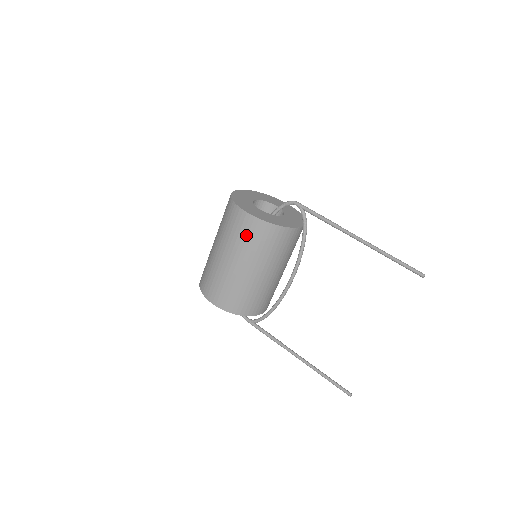
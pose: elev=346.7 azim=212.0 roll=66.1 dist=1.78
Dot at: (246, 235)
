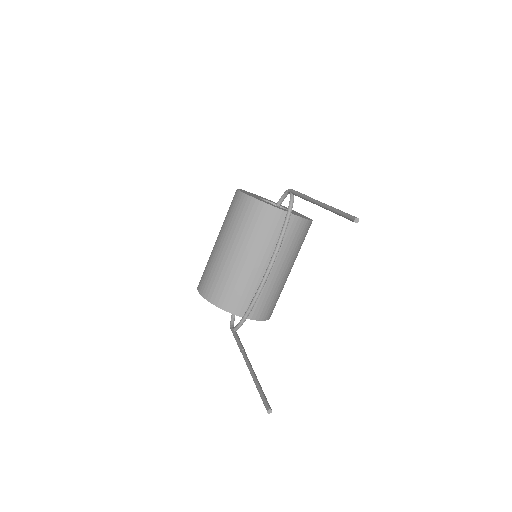
Dot at: (232, 211)
